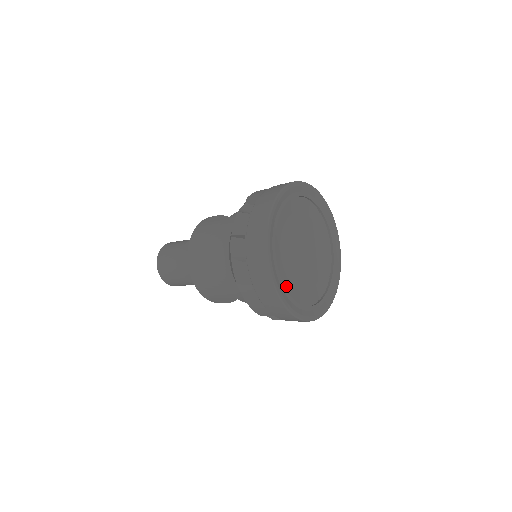
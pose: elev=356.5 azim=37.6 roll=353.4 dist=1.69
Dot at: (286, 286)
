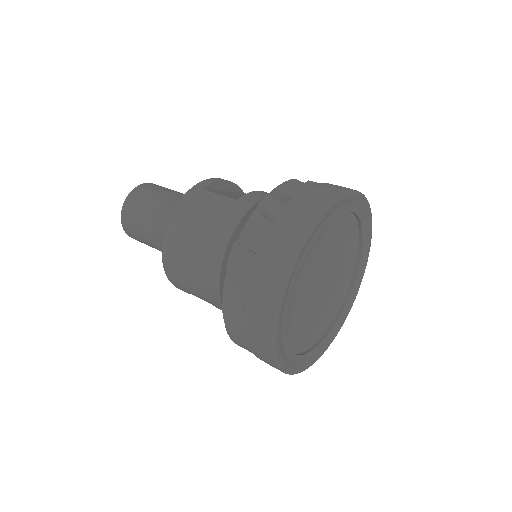
Dot at: (287, 332)
